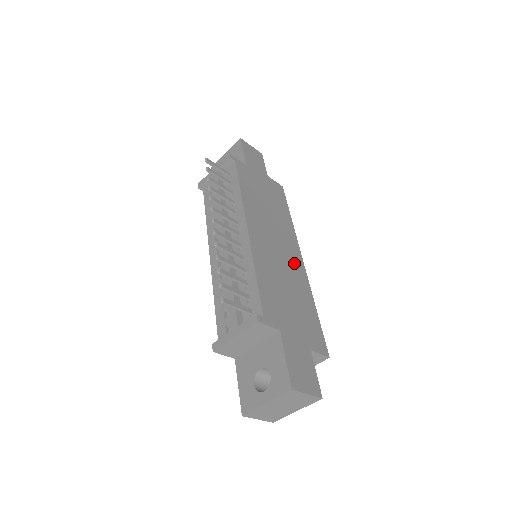
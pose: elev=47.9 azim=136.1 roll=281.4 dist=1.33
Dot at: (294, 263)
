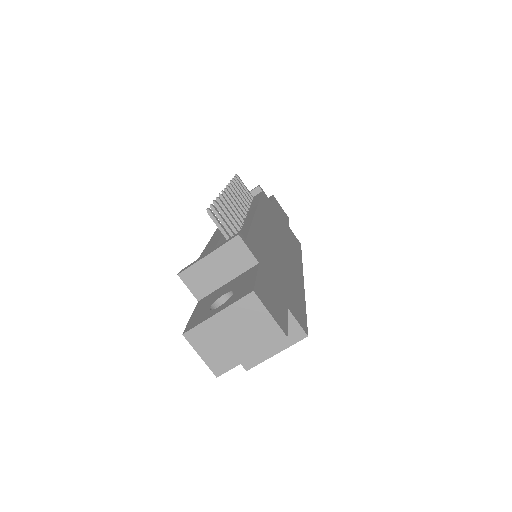
Dot at: (293, 269)
